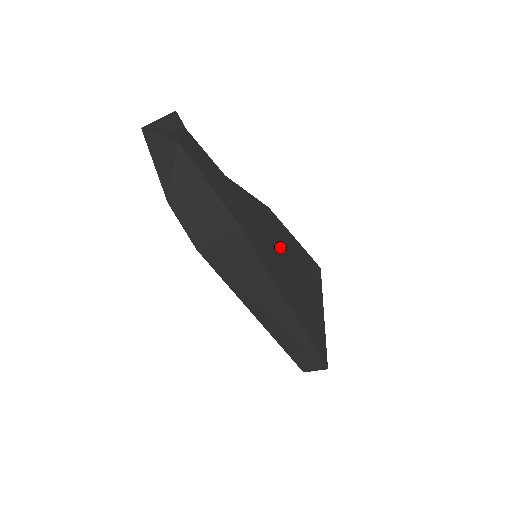
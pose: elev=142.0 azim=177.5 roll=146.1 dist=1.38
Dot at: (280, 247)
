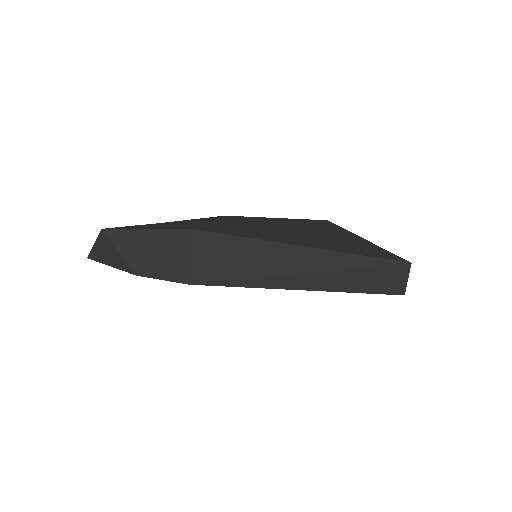
Dot at: (257, 225)
